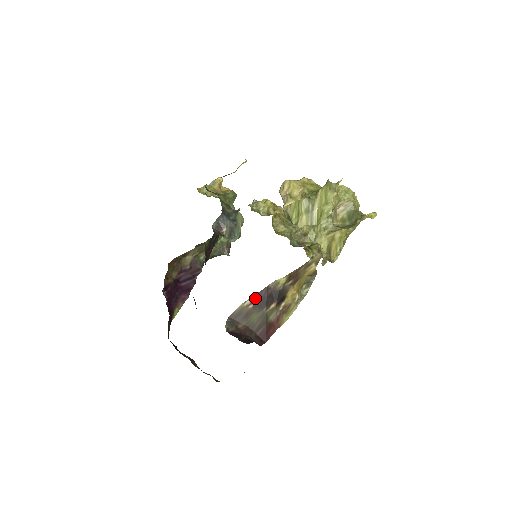
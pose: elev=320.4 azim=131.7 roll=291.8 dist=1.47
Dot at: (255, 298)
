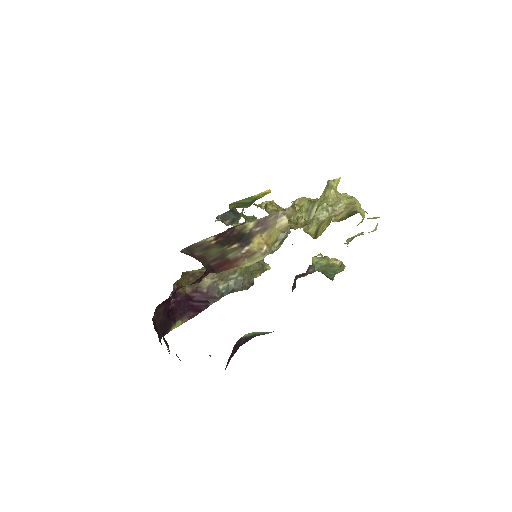
Dot at: (219, 236)
